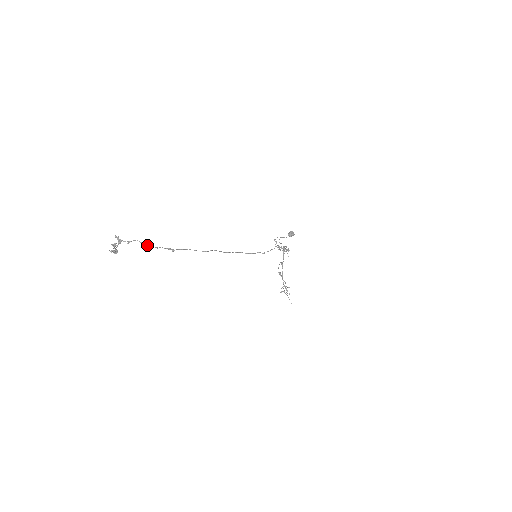
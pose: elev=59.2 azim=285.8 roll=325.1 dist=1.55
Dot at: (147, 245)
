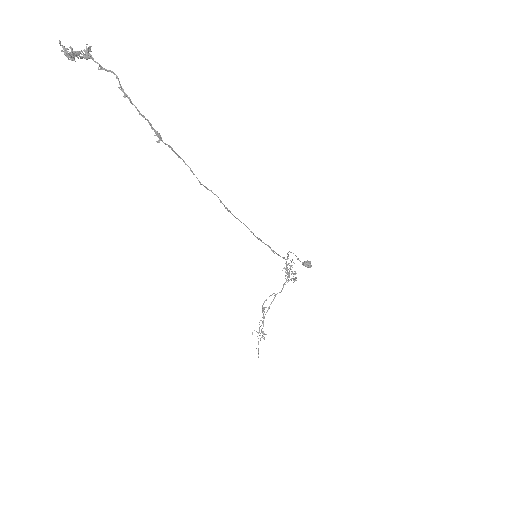
Dot at: (127, 95)
